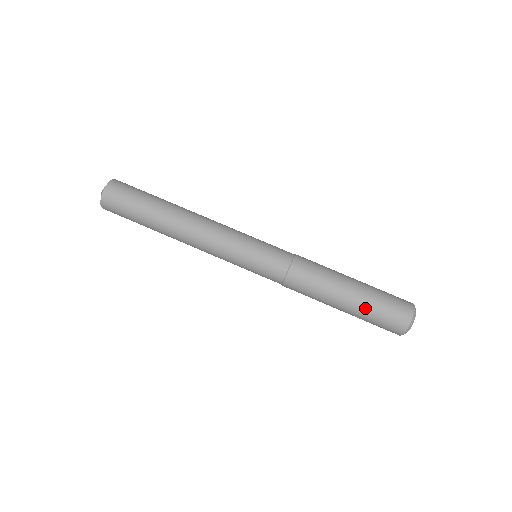
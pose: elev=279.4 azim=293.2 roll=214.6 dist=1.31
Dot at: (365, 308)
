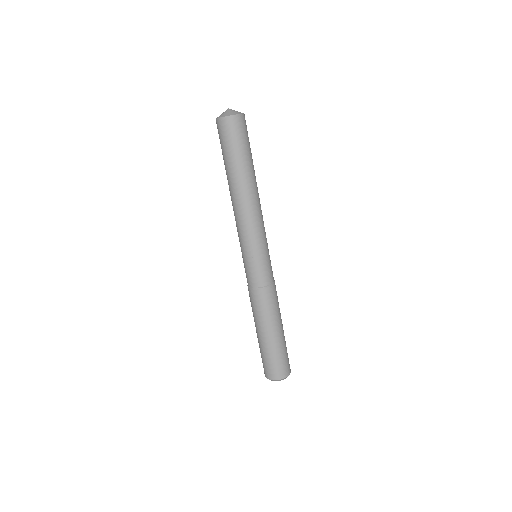
Dot at: (272, 349)
